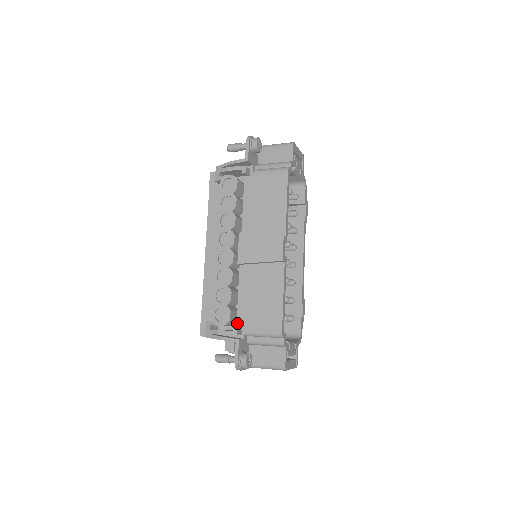
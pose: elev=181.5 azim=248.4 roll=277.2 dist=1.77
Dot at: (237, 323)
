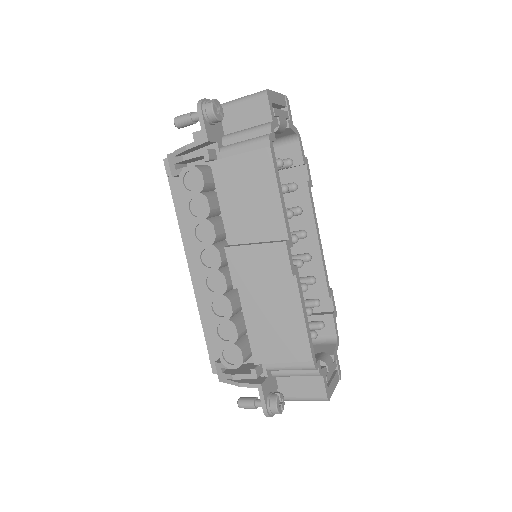
Dot at: (253, 360)
